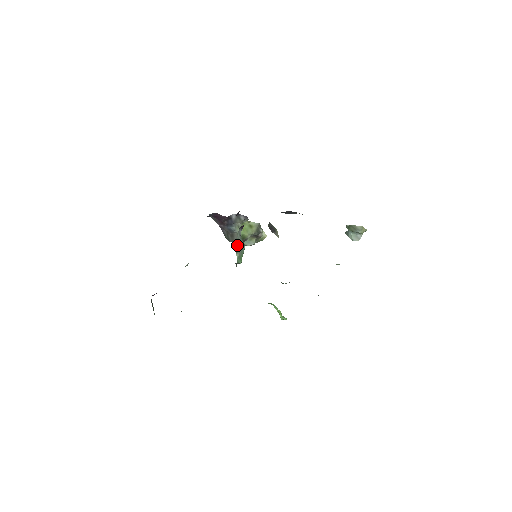
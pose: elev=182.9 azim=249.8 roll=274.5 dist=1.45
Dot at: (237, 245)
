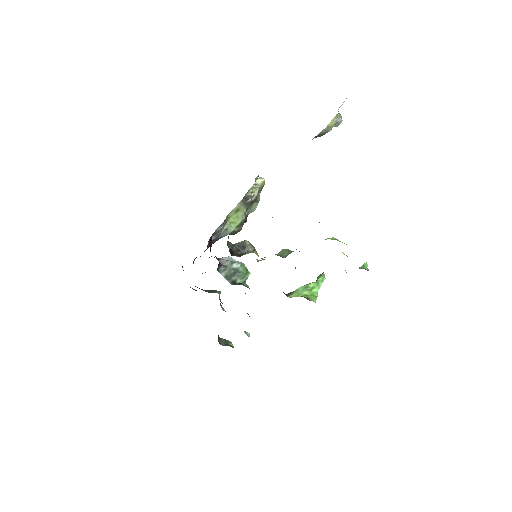
Dot at: (230, 277)
